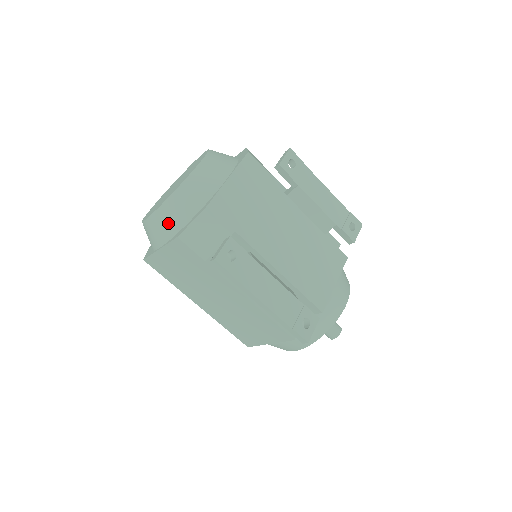
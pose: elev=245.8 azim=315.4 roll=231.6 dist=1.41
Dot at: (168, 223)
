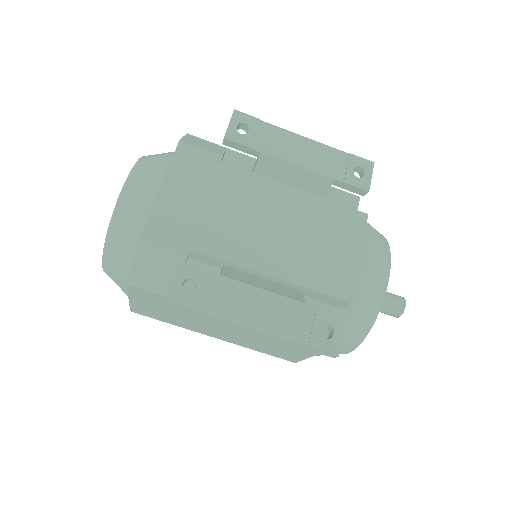
Dot at: (119, 268)
